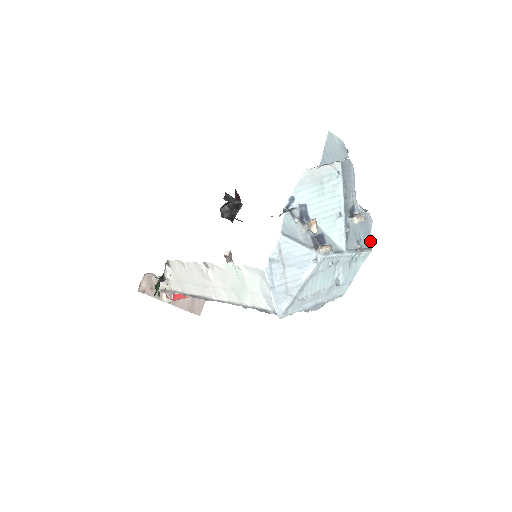
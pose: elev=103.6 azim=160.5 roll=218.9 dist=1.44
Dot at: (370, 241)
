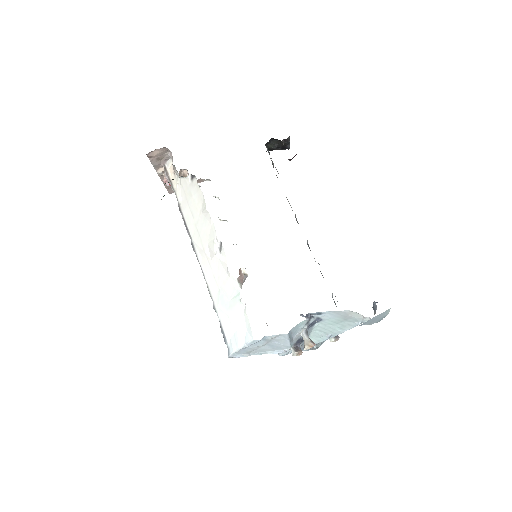
Dot at: occluded
